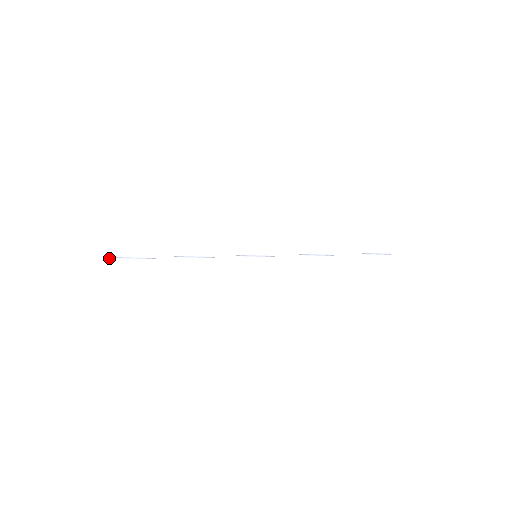
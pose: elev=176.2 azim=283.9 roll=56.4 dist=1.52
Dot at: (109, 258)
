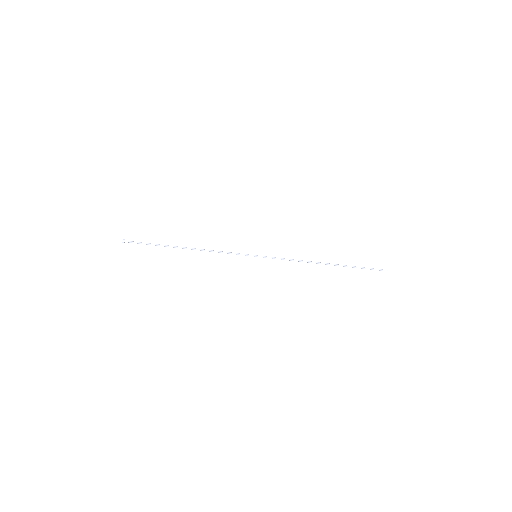
Dot at: (124, 240)
